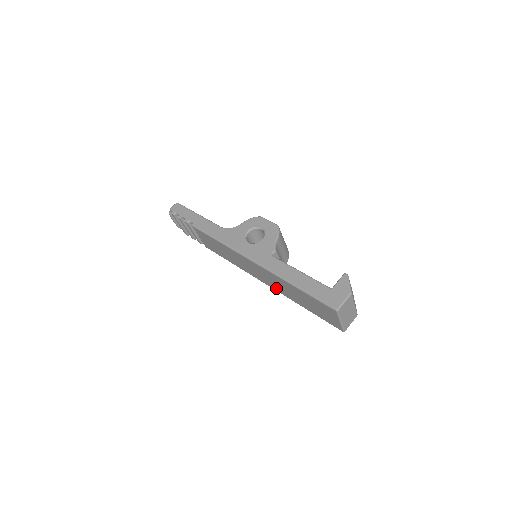
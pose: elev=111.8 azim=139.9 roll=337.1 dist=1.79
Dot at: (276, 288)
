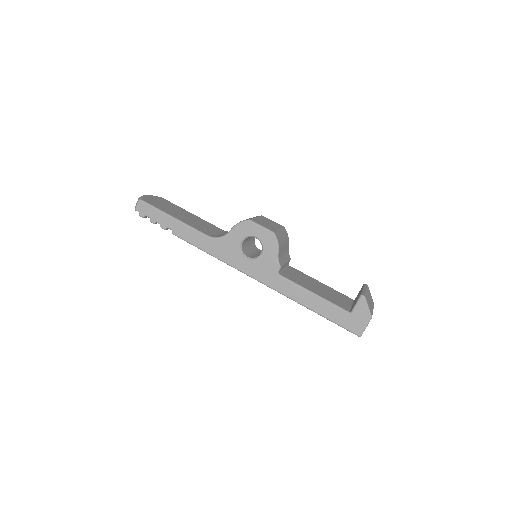
Dot at: occluded
